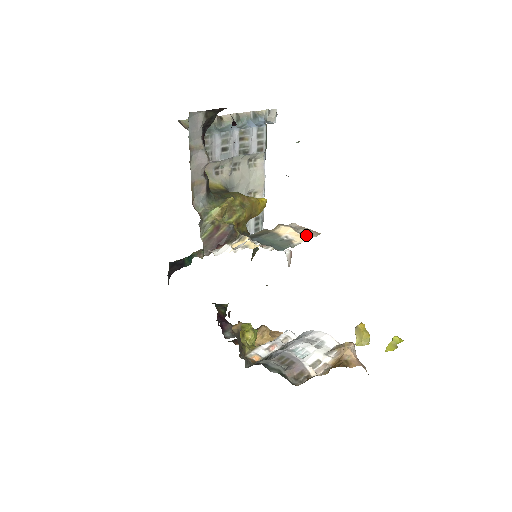
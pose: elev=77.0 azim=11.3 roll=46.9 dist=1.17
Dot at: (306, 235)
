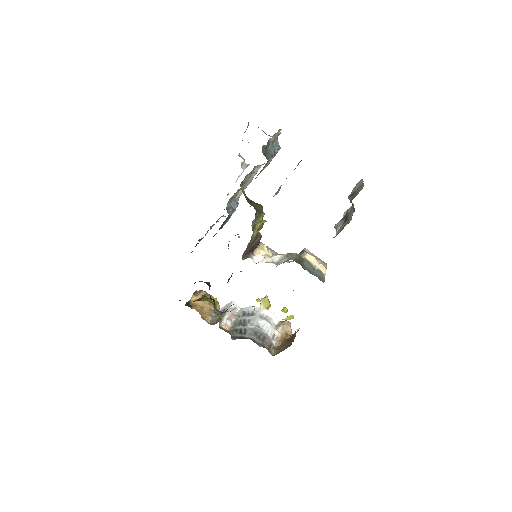
Dot at: (324, 266)
